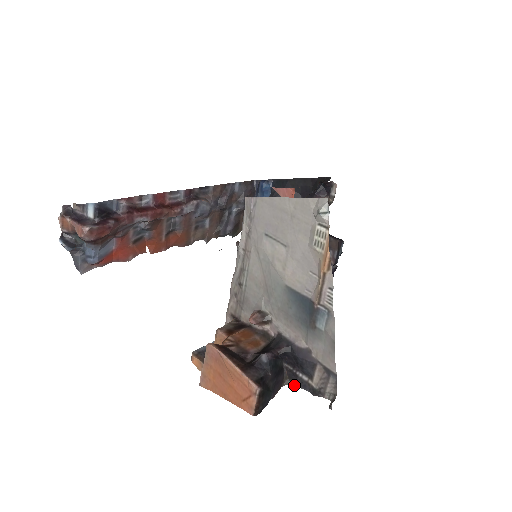
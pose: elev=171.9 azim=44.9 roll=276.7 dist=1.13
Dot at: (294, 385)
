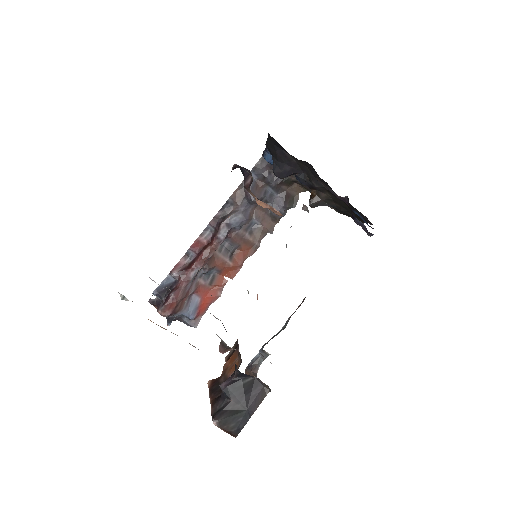
Dot at: occluded
